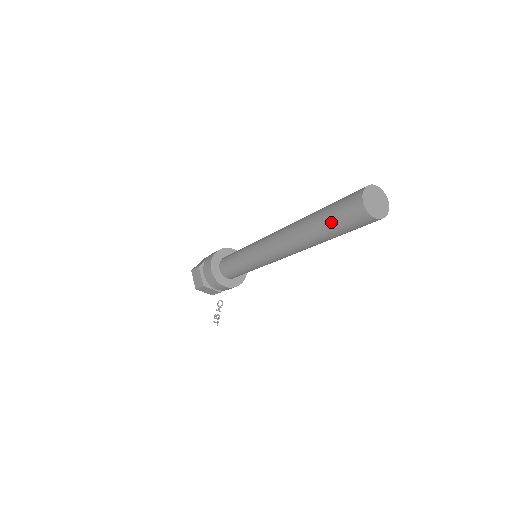
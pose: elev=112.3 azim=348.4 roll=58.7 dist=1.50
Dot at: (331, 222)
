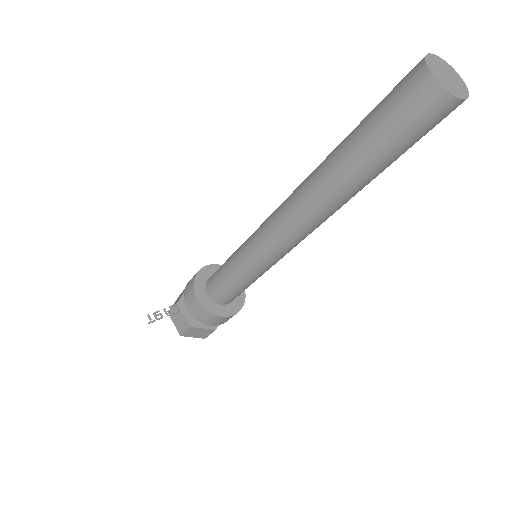
Dot at: (368, 117)
